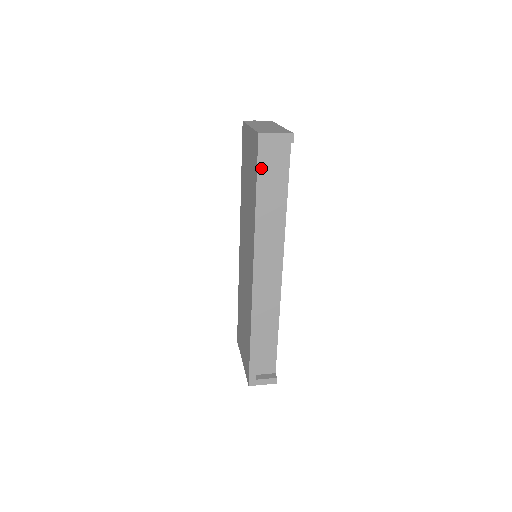
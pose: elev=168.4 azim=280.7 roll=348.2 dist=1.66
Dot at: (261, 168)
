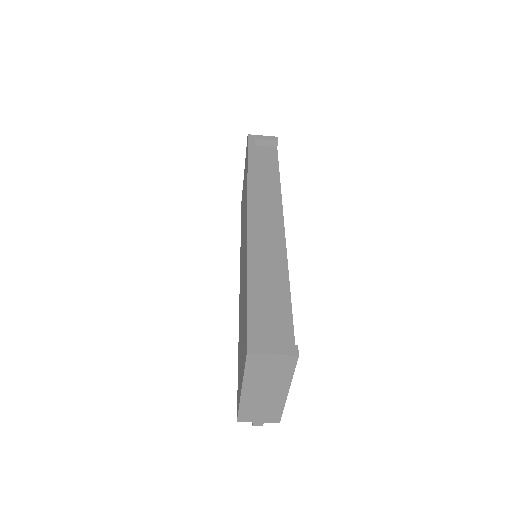
Dot at: (251, 150)
